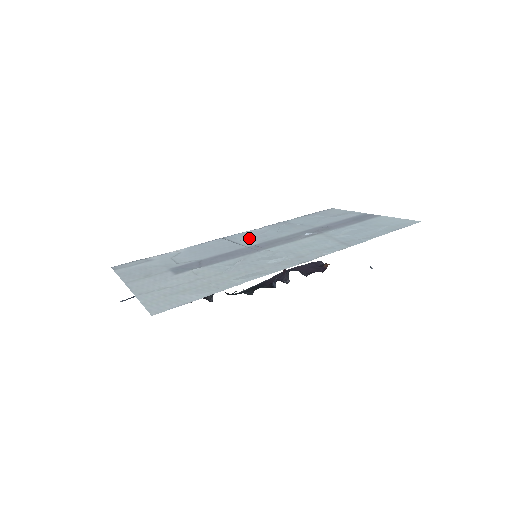
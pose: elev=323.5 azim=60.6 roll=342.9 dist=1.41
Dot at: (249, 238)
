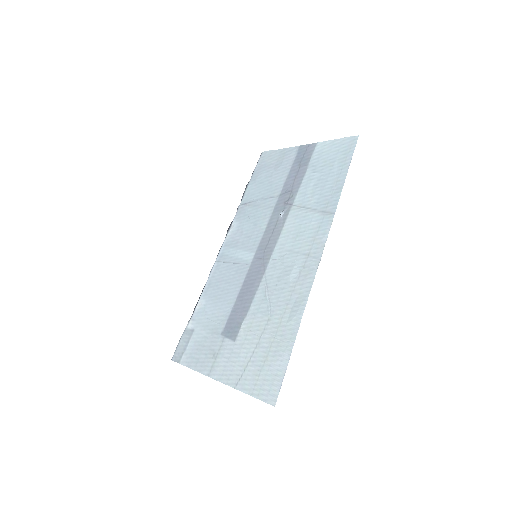
Dot at: (239, 249)
